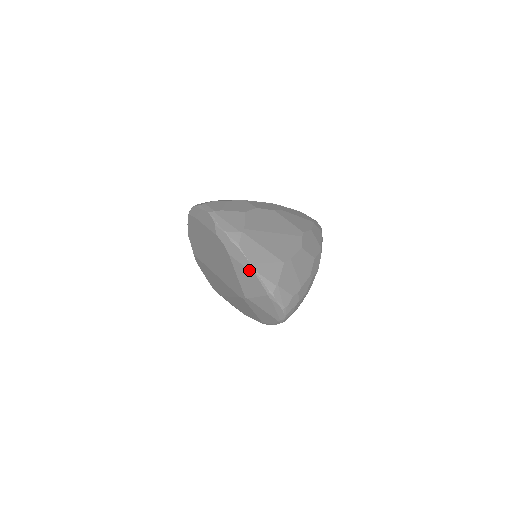
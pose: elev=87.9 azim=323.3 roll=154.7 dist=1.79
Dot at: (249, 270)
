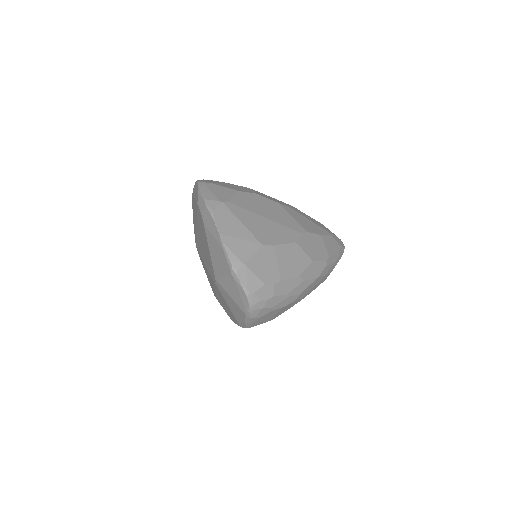
Dot at: (217, 241)
